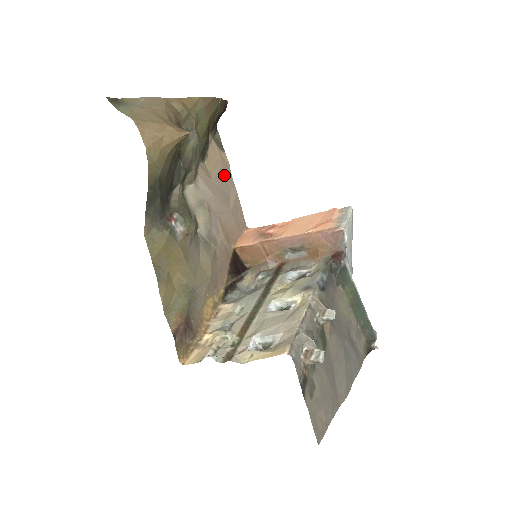
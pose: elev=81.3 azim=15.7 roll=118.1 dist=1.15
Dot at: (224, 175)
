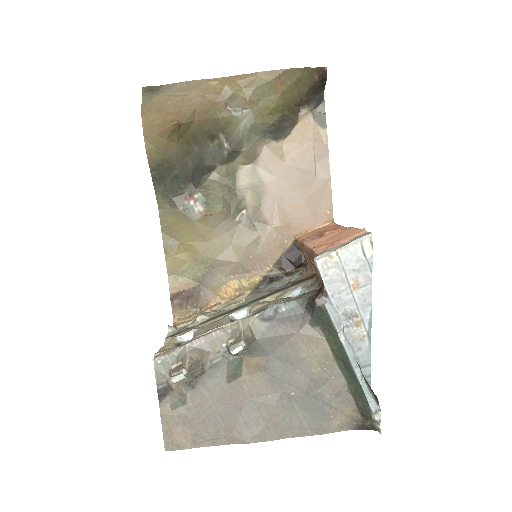
Dot at: (311, 156)
